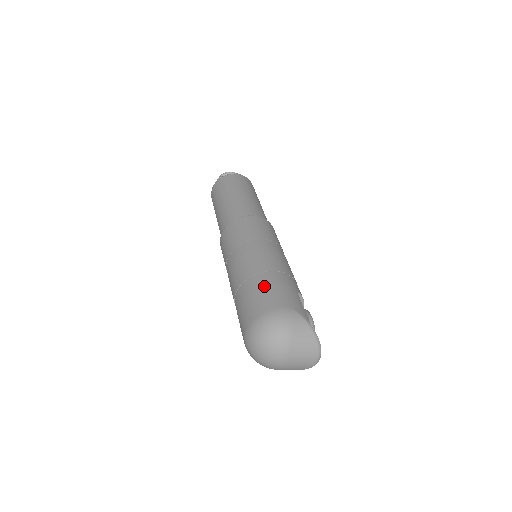
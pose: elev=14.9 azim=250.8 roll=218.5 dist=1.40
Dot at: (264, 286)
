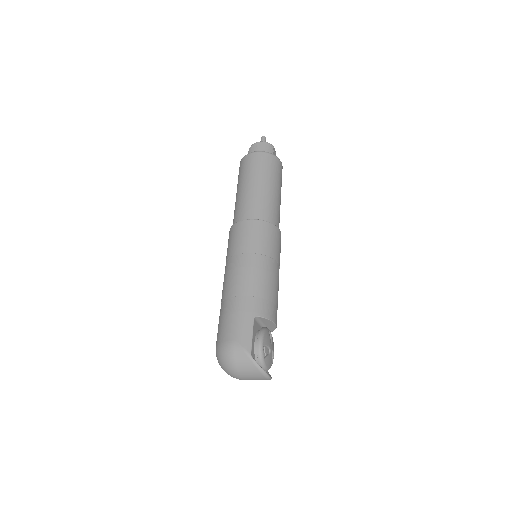
Dot at: (226, 315)
